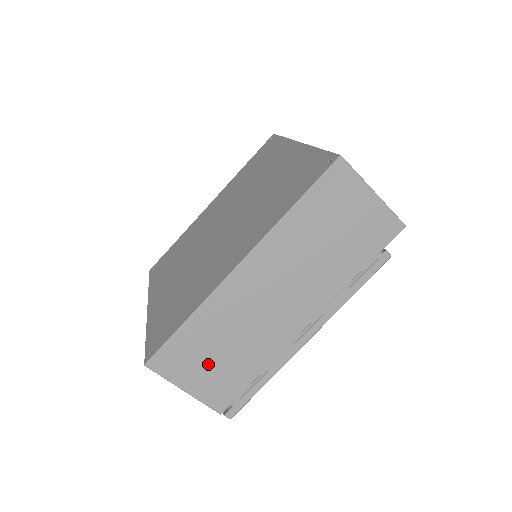
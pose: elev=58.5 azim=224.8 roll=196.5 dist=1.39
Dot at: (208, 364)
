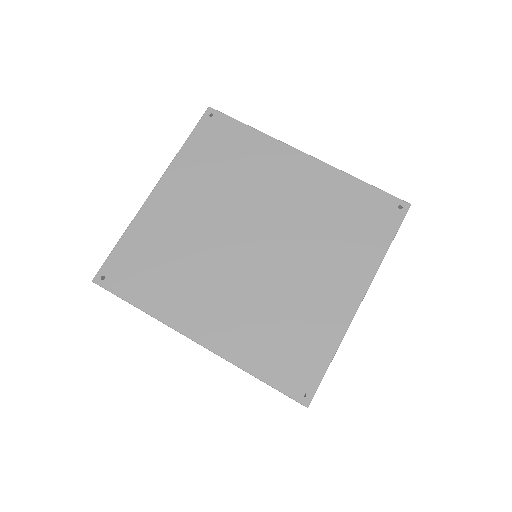
Dot at: occluded
